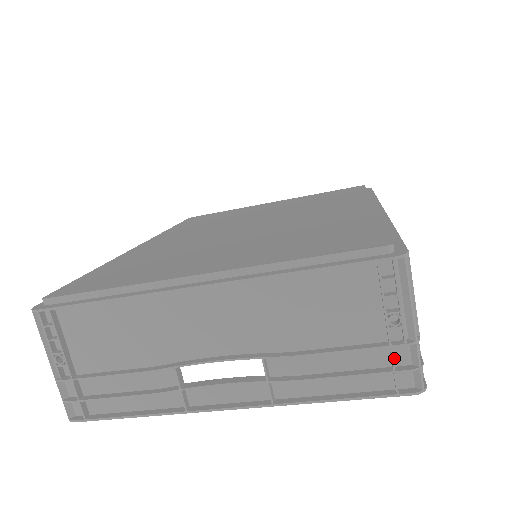
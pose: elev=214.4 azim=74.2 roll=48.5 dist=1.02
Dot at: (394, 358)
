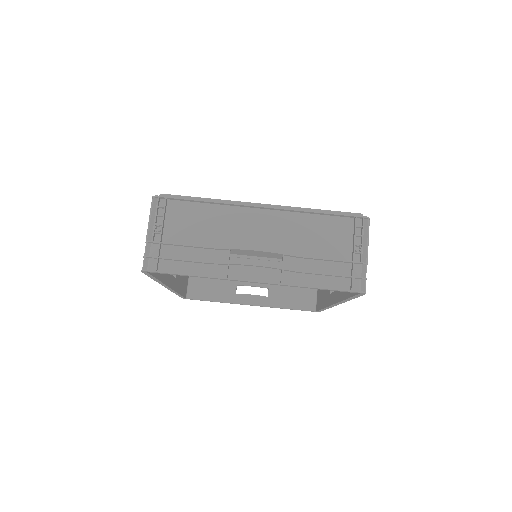
Dot at: (353, 272)
